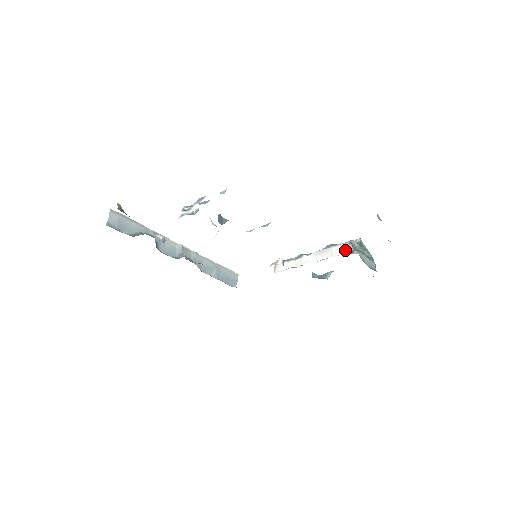
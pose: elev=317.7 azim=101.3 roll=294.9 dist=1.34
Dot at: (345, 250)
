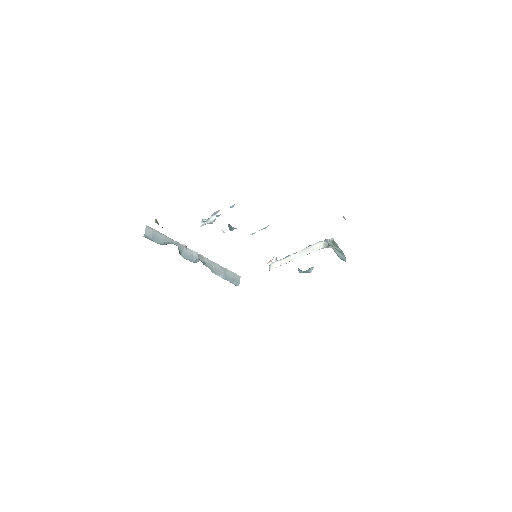
Dot at: (322, 246)
